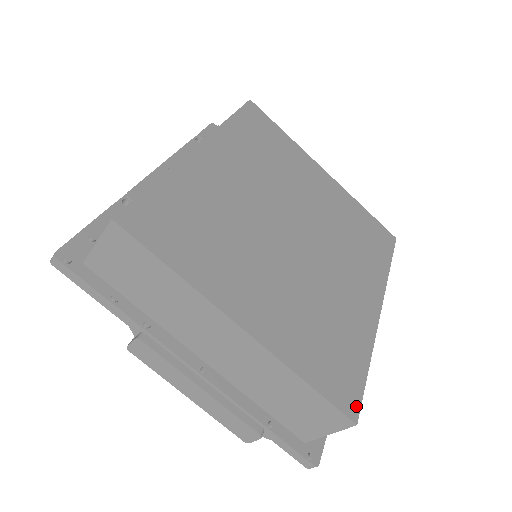
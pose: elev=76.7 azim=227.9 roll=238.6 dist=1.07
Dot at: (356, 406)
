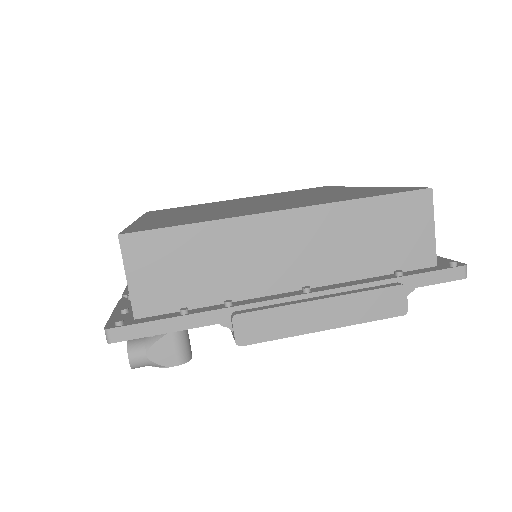
Dot at: (417, 188)
